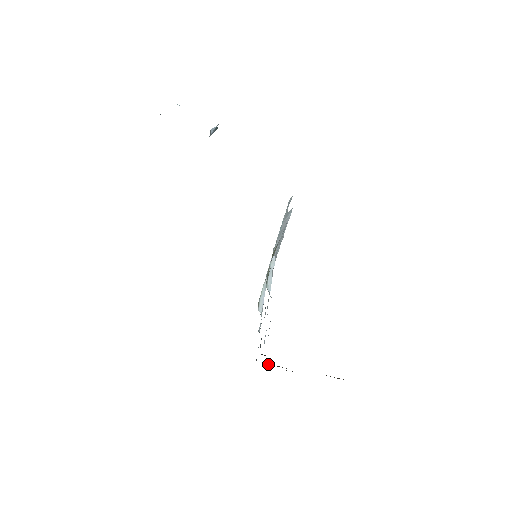
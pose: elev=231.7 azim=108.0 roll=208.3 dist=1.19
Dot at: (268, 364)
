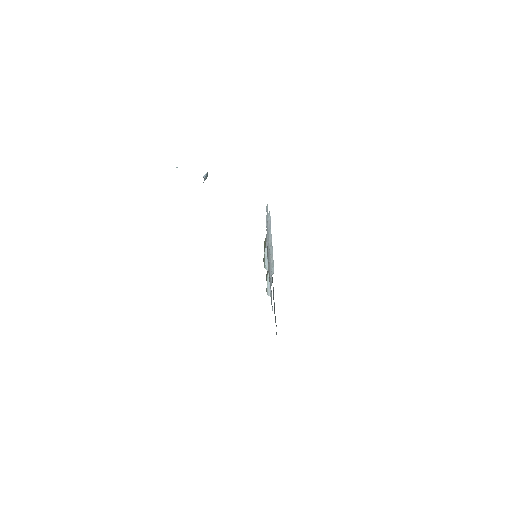
Dot at: occluded
